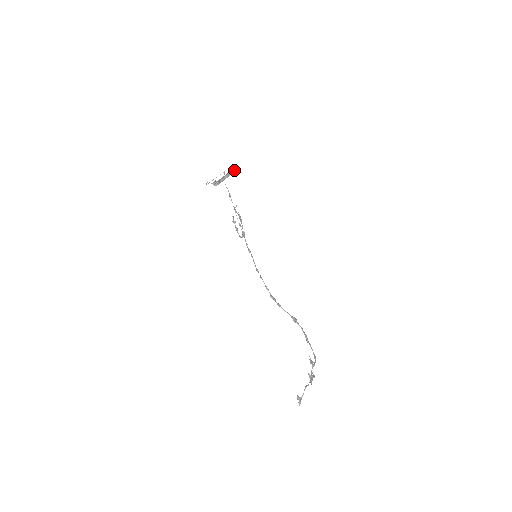
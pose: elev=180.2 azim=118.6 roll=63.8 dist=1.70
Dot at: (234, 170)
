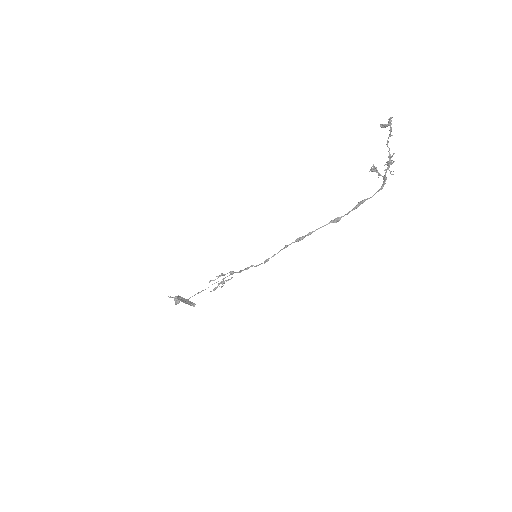
Dot at: (193, 303)
